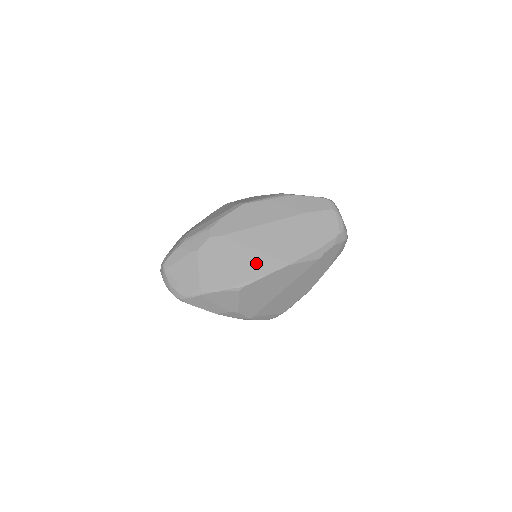
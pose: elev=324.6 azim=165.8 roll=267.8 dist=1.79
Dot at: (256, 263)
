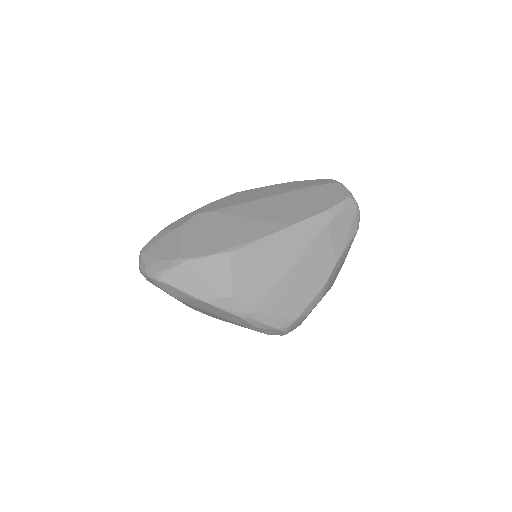
Dot at: (250, 228)
